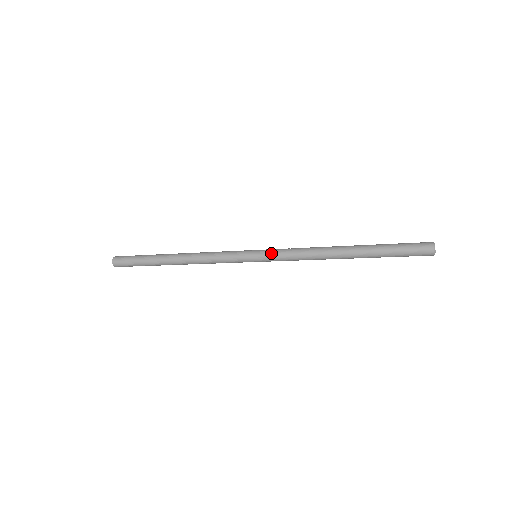
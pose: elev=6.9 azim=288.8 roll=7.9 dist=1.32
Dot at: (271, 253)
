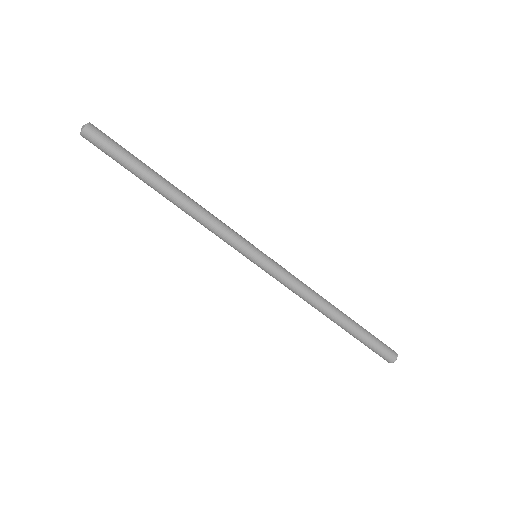
Dot at: (276, 262)
